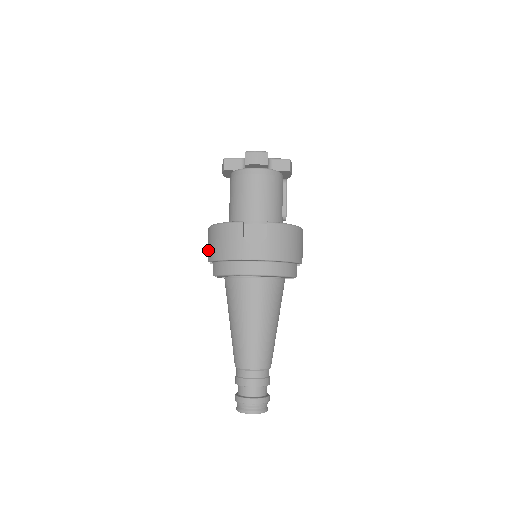
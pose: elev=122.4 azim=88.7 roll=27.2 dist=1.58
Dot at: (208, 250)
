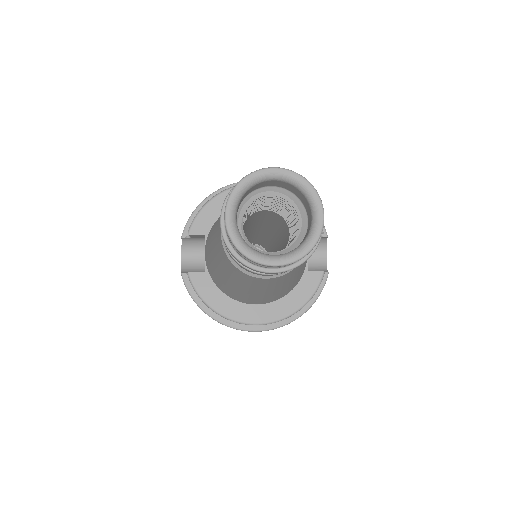
Dot at: occluded
